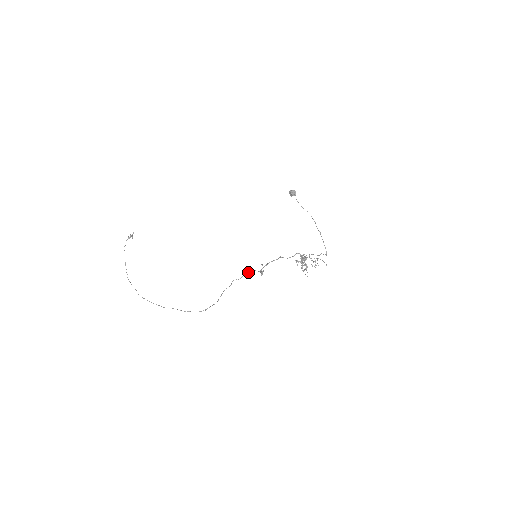
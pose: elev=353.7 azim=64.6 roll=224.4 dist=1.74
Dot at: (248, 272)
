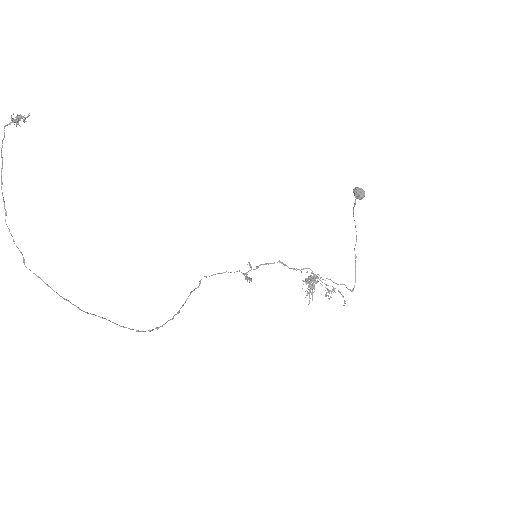
Dot at: occluded
